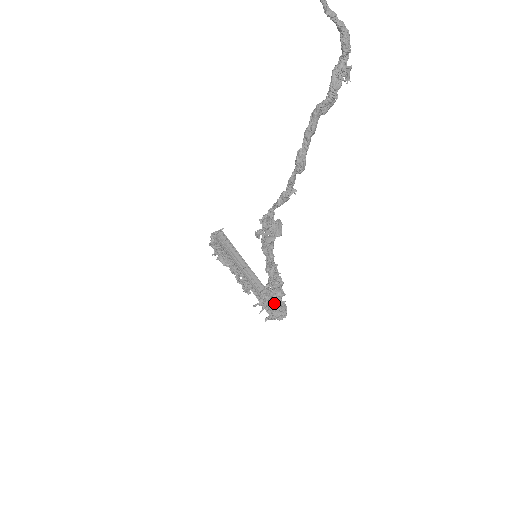
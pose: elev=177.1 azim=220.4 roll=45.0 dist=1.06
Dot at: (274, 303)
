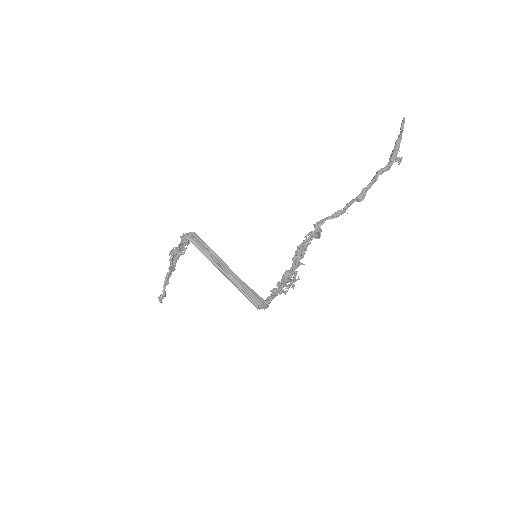
Dot at: (282, 291)
